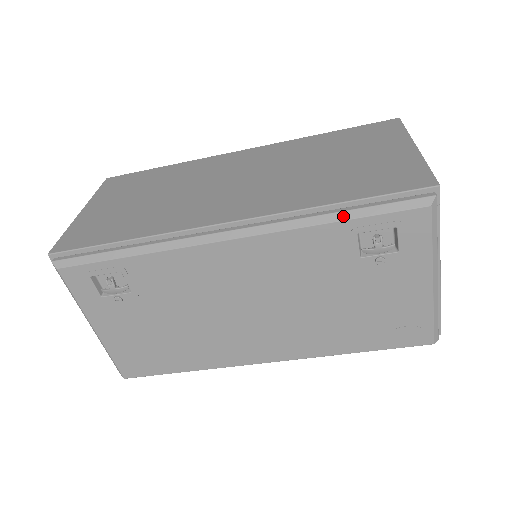
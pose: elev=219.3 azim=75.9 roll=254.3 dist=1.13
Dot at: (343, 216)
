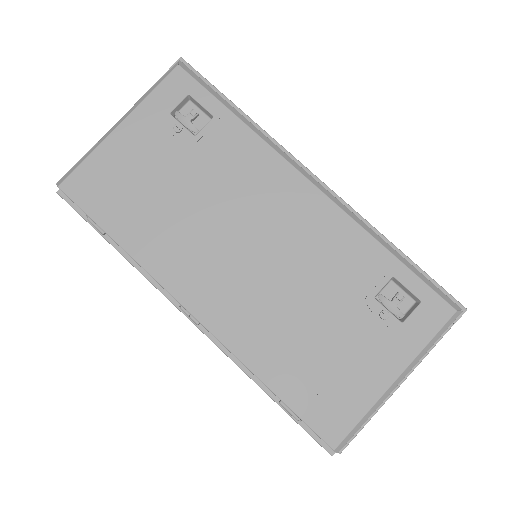
Dot at: (397, 255)
